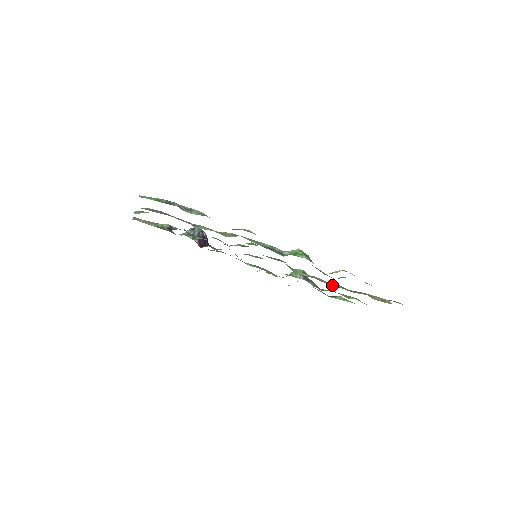
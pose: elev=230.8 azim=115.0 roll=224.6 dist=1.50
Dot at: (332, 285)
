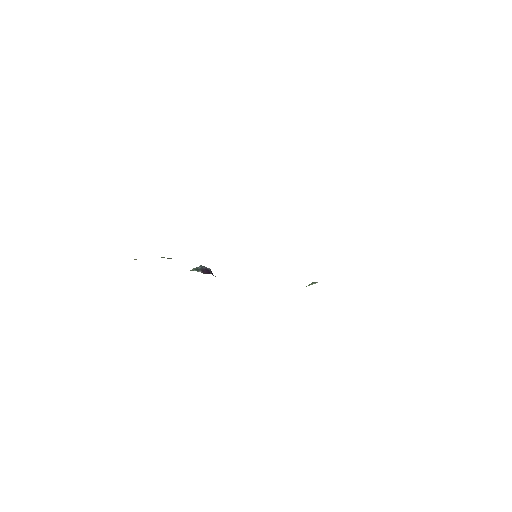
Dot at: occluded
